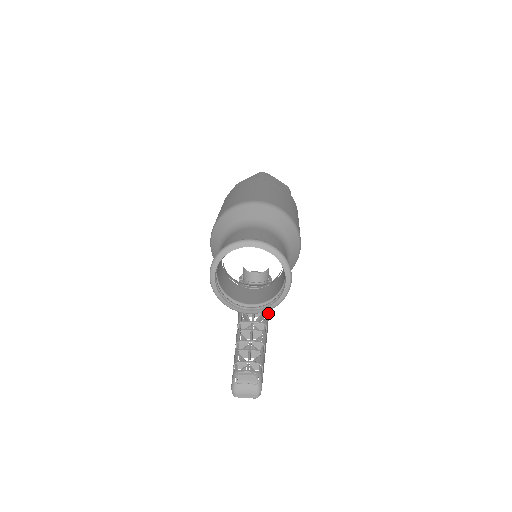
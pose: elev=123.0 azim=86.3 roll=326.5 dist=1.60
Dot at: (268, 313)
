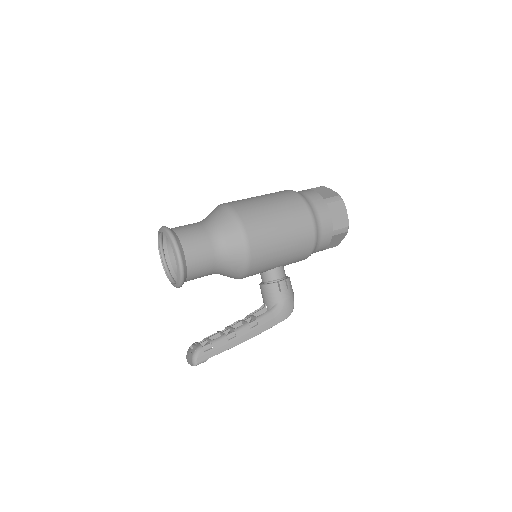
Dot at: (273, 312)
